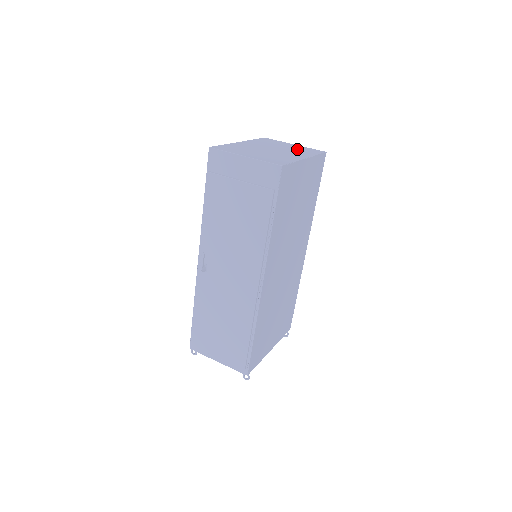
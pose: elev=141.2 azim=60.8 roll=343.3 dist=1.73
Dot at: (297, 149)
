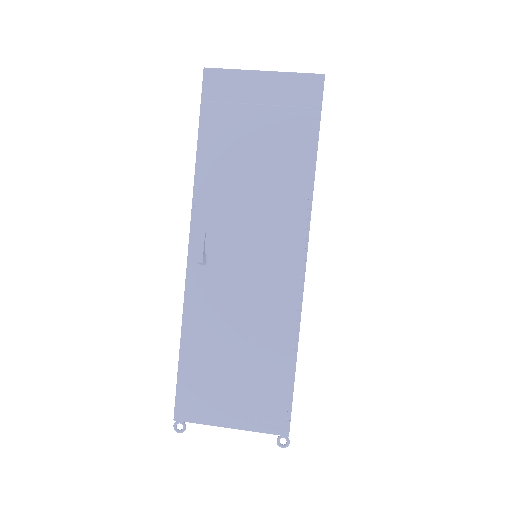
Dot at: occluded
